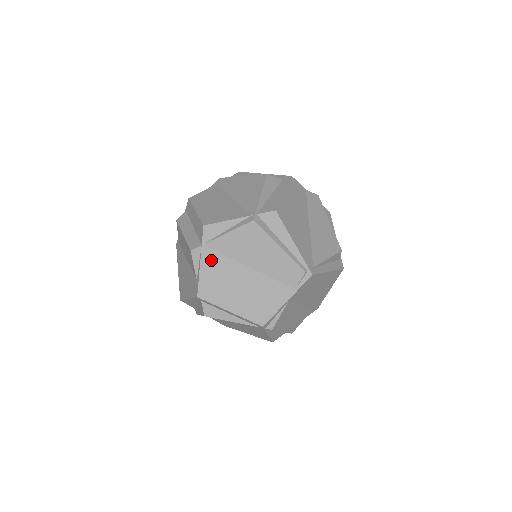
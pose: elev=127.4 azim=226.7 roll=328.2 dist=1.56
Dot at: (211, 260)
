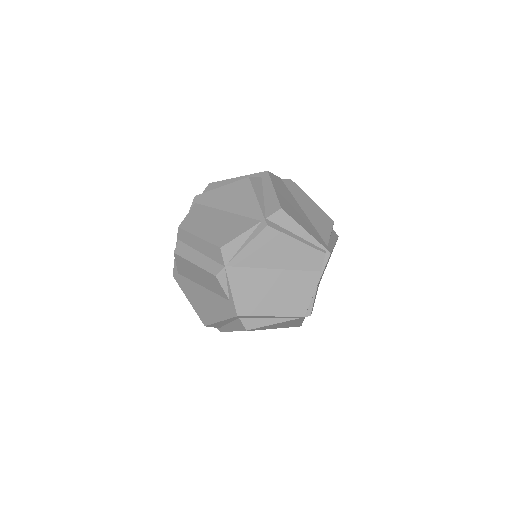
Dot at: (238, 277)
